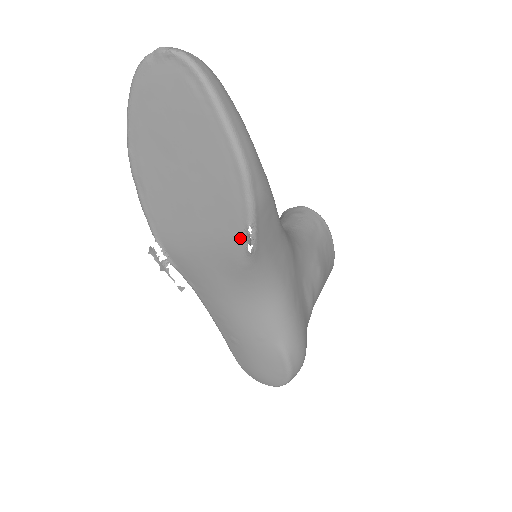
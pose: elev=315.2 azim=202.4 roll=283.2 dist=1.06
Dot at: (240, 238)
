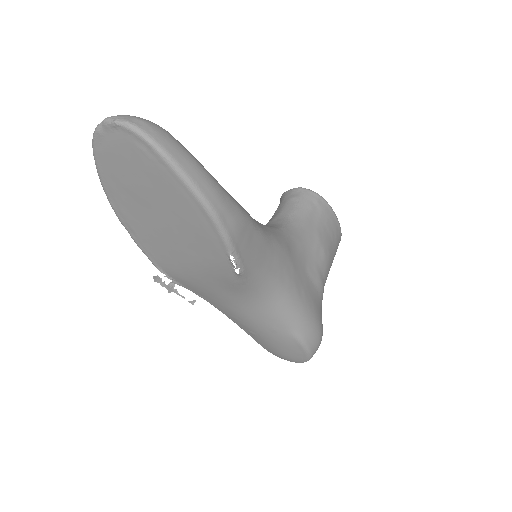
Dot at: (226, 264)
